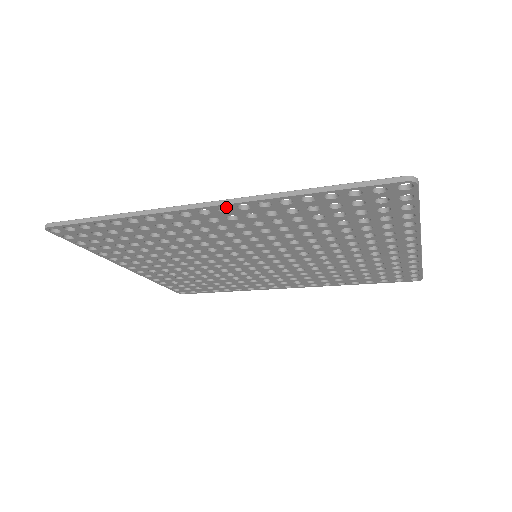
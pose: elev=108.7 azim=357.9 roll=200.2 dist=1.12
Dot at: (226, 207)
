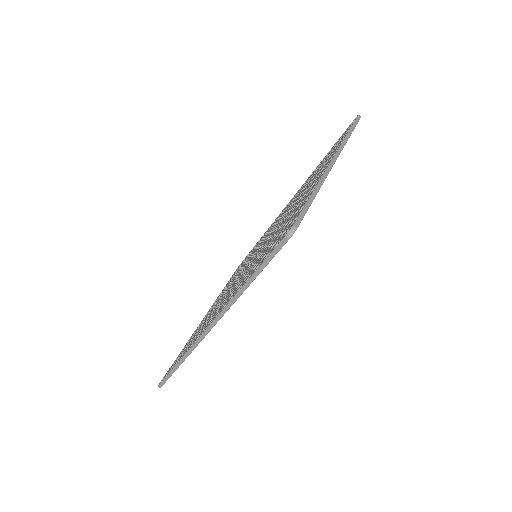
Dot at: (218, 312)
